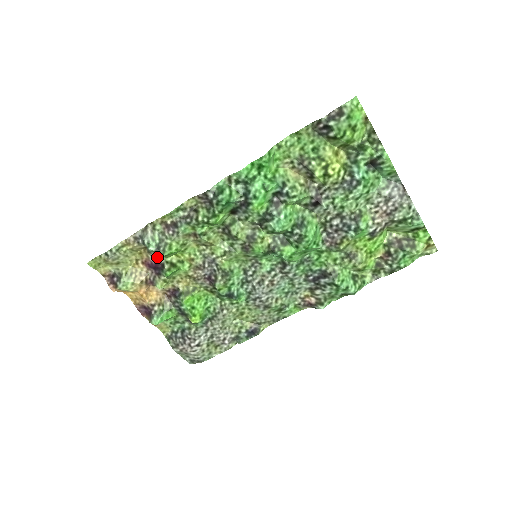
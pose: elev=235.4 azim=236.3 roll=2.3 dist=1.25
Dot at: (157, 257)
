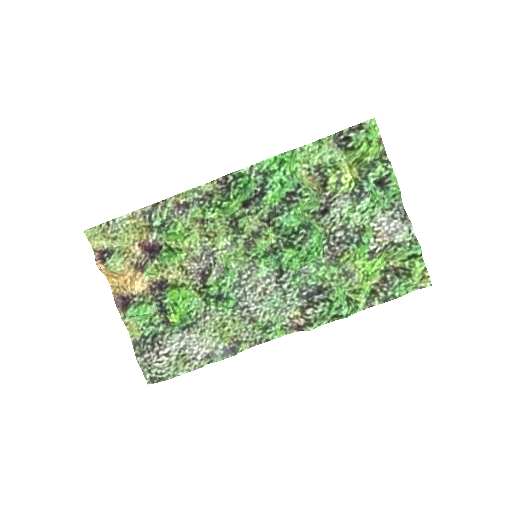
Dot at: (157, 238)
